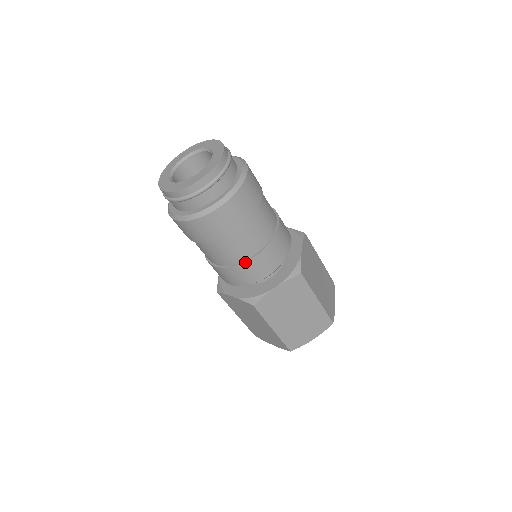
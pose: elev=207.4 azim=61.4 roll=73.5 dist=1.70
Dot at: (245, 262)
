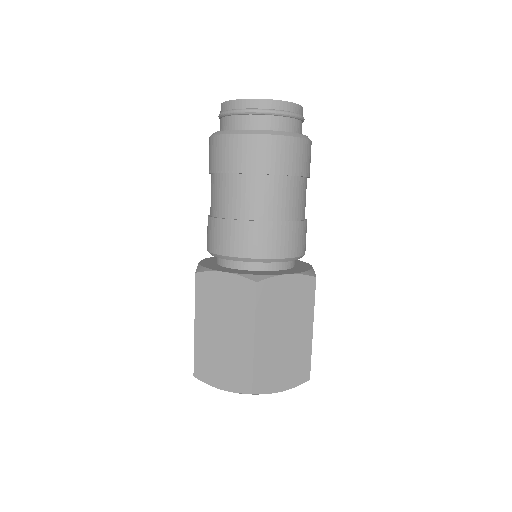
Dot at: (274, 222)
